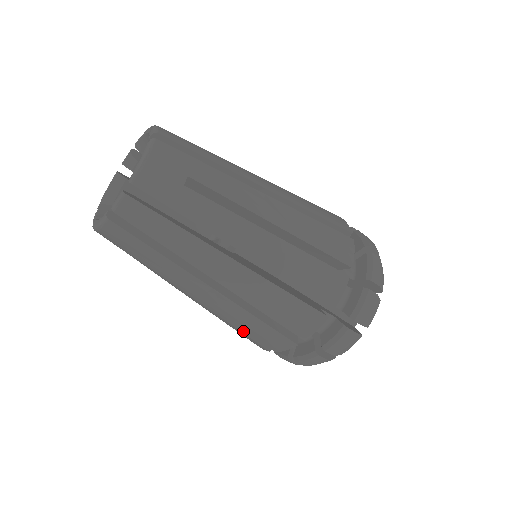
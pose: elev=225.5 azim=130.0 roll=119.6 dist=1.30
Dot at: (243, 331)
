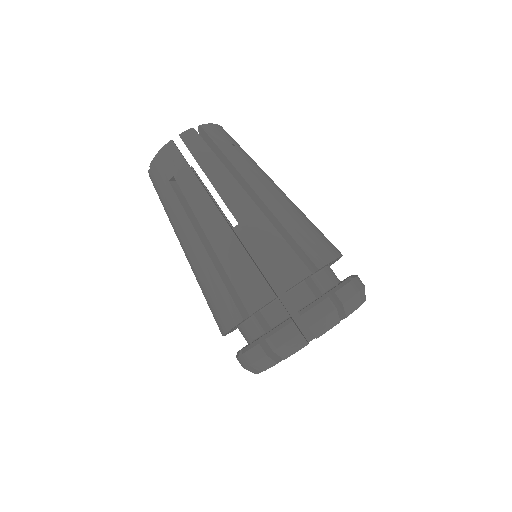
Dot at: (226, 286)
